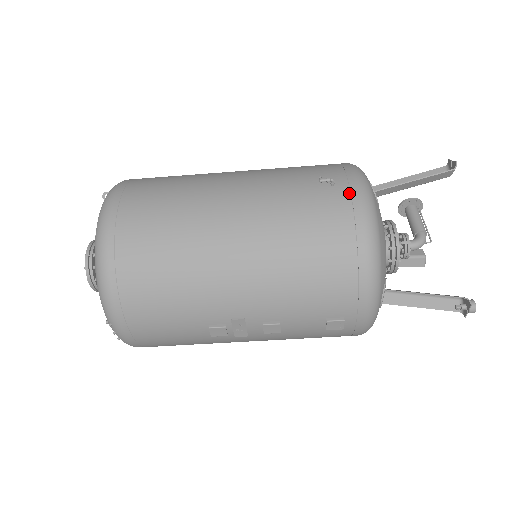
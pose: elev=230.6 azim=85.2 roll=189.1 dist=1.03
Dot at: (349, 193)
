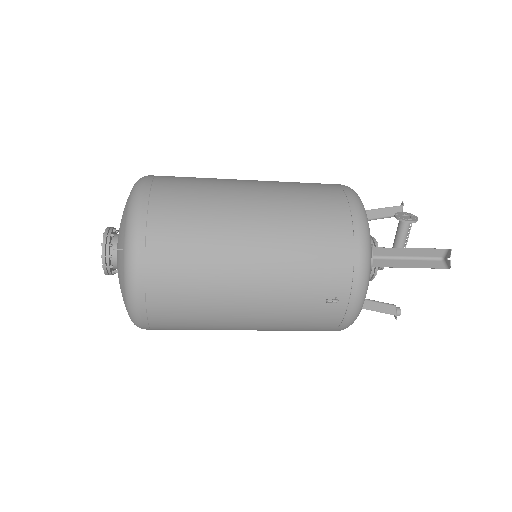
Dot at: (346, 307)
